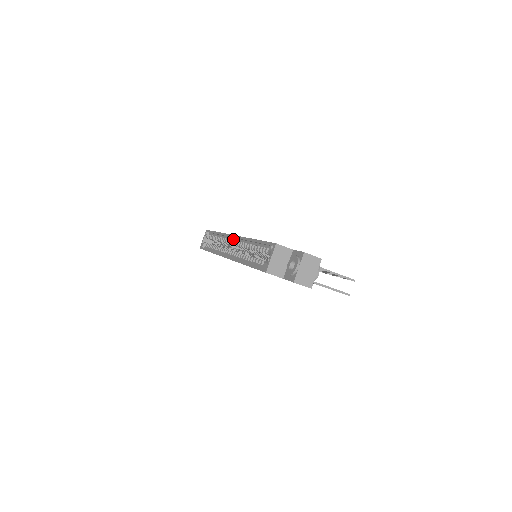
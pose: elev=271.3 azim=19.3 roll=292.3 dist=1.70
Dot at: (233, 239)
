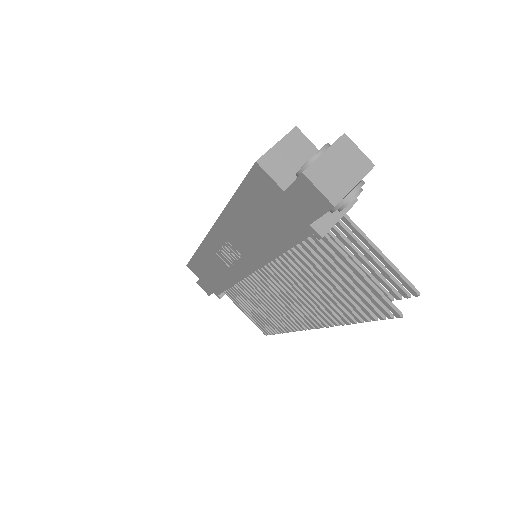
Dot at: occluded
